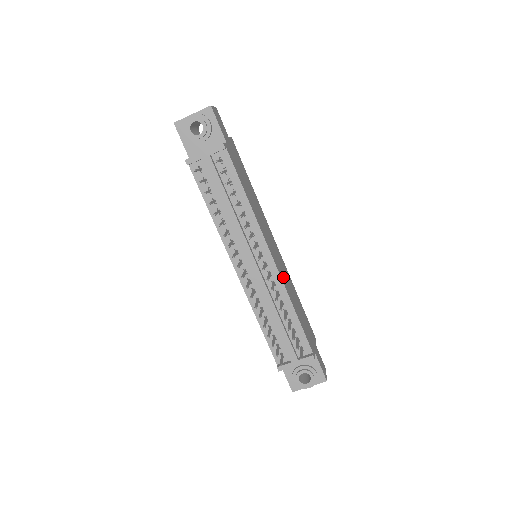
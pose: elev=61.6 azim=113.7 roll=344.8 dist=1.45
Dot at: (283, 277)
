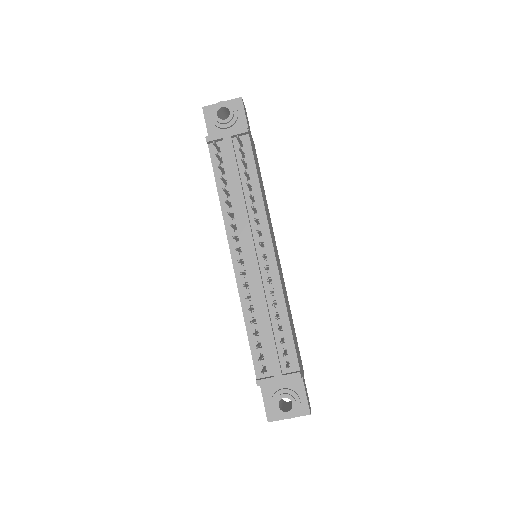
Dot at: (281, 280)
